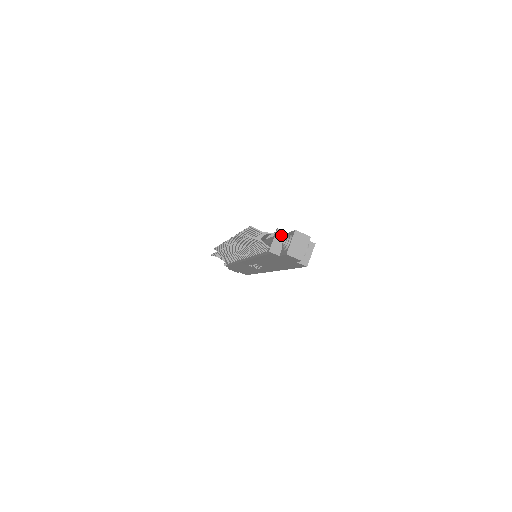
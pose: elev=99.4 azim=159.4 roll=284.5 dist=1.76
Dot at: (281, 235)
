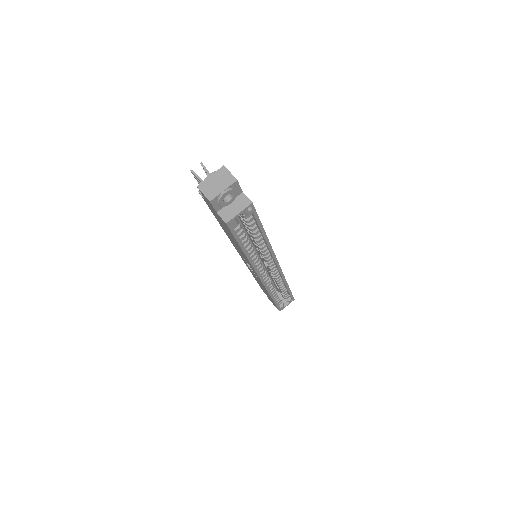
Dot at: occluded
